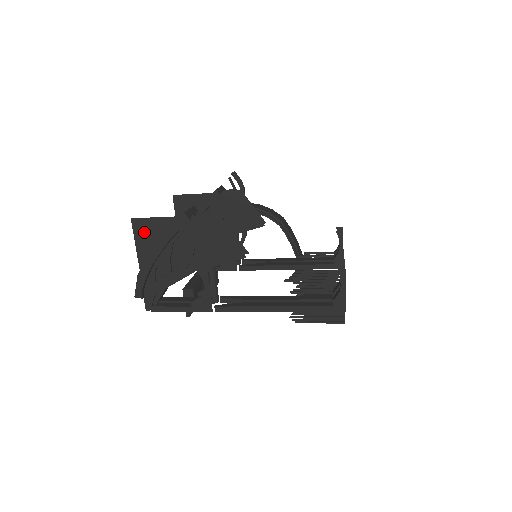
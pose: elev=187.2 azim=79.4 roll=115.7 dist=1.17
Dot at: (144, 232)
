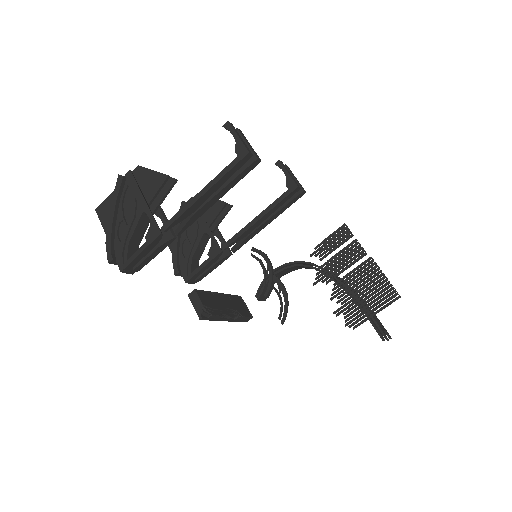
Dot at: (104, 212)
